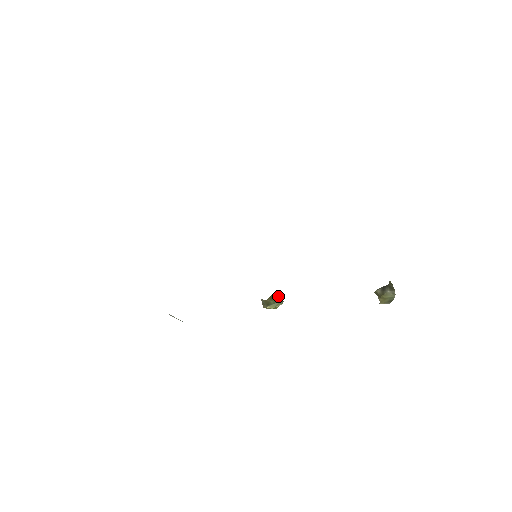
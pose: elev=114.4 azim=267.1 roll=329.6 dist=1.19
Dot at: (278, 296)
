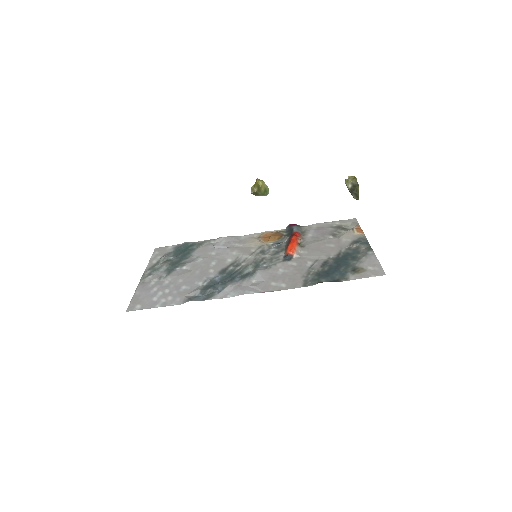
Dot at: (263, 186)
